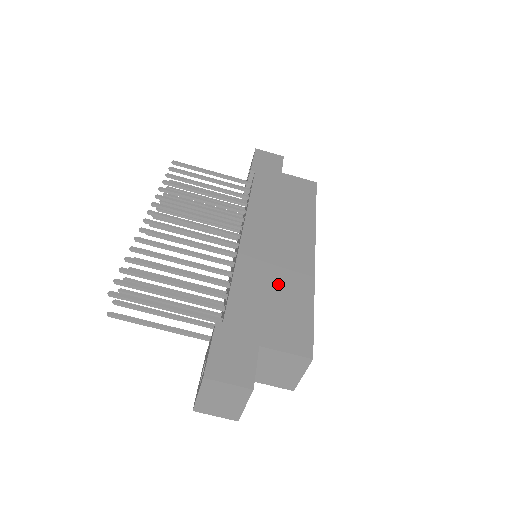
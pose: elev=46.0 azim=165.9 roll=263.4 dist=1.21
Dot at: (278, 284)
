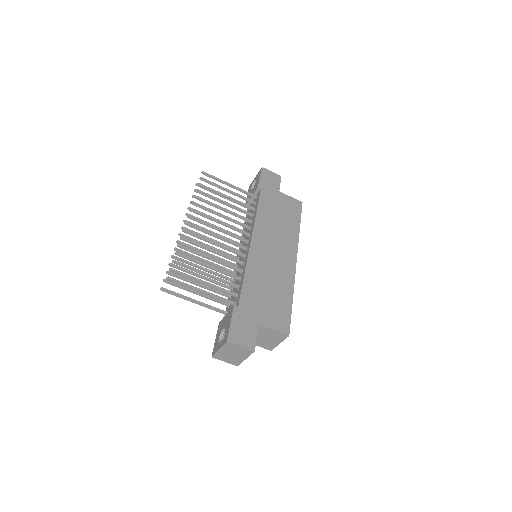
Dot at: (272, 283)
